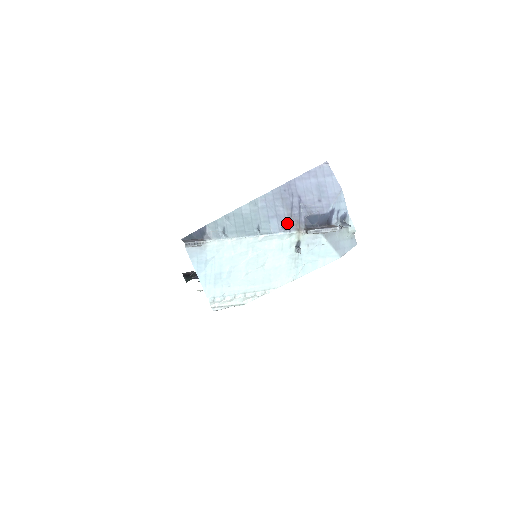
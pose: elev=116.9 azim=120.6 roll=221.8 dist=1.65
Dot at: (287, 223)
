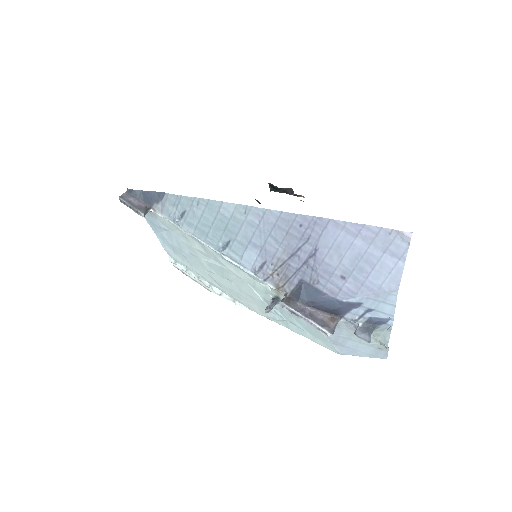
Dot at: (270, 268)
